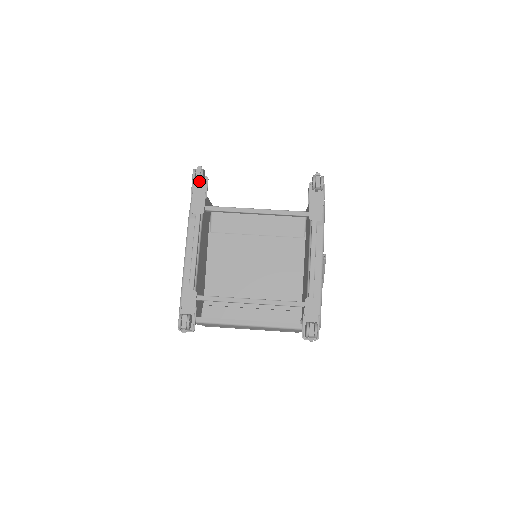
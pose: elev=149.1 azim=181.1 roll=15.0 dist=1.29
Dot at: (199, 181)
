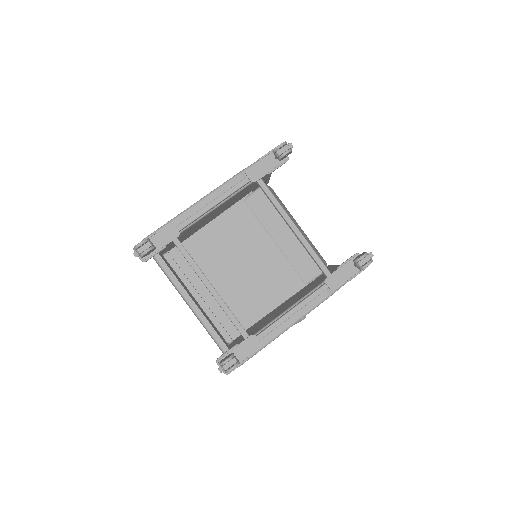
Dot at: (278, 155)
